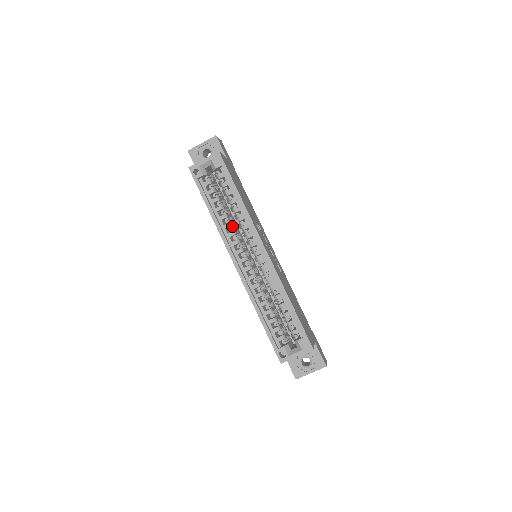
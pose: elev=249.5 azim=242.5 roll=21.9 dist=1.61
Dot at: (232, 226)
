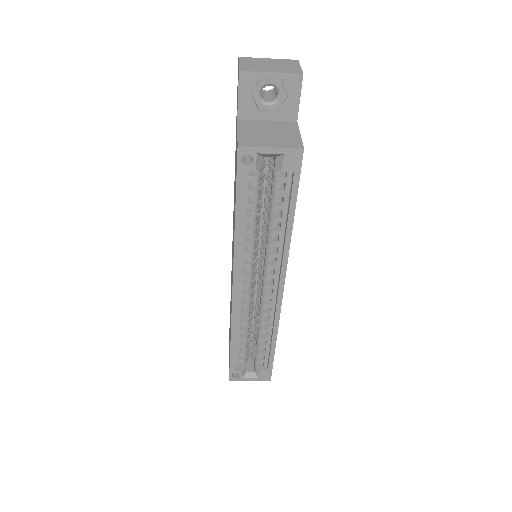
Dot at: (255, 243)
